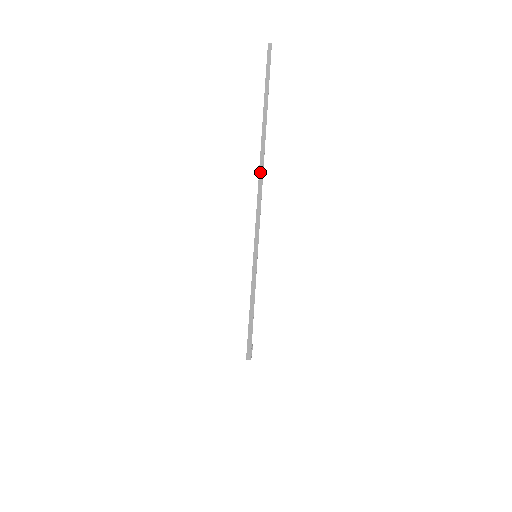
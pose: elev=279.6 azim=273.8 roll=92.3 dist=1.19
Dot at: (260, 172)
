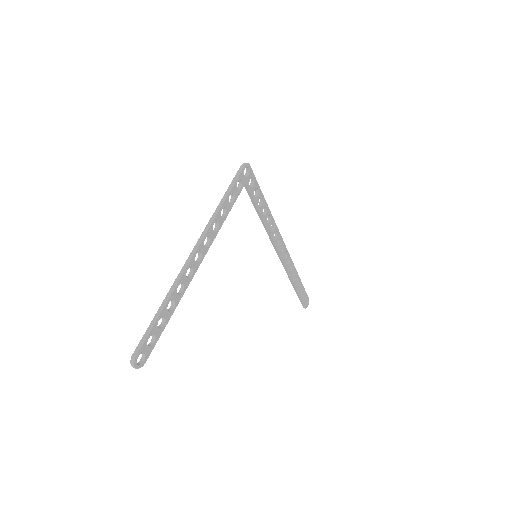
Dot at: (287, 253)
